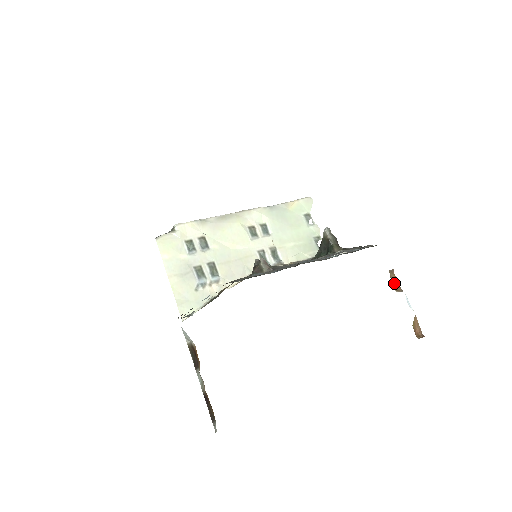
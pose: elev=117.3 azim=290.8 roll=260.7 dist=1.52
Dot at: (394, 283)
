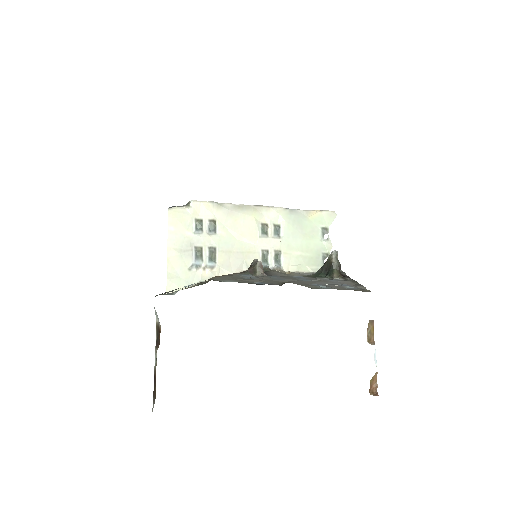
Dot at: (369, 334)
